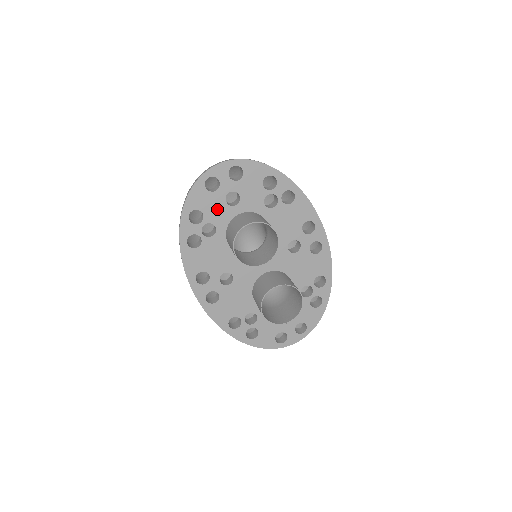
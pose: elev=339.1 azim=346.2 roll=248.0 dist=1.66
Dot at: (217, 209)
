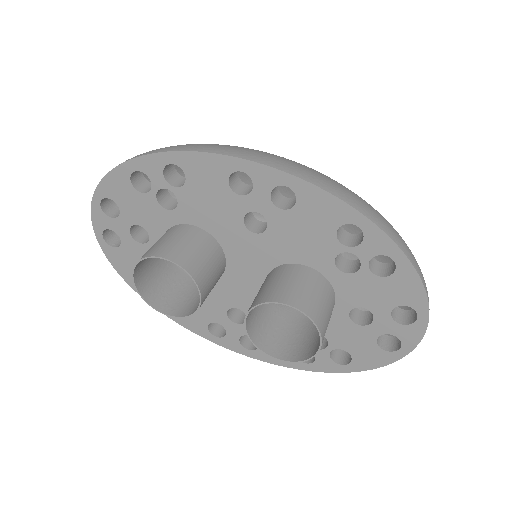
Dot at: occluded
